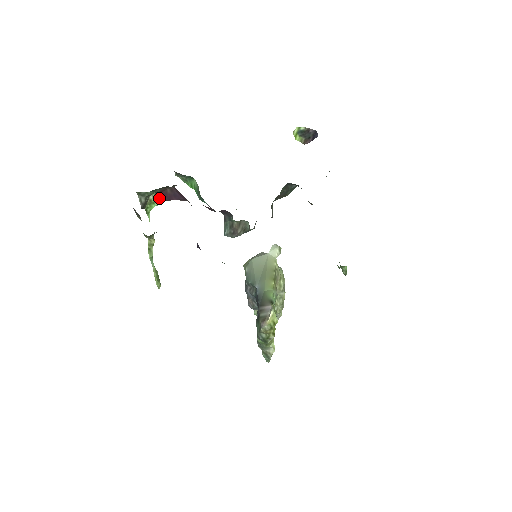
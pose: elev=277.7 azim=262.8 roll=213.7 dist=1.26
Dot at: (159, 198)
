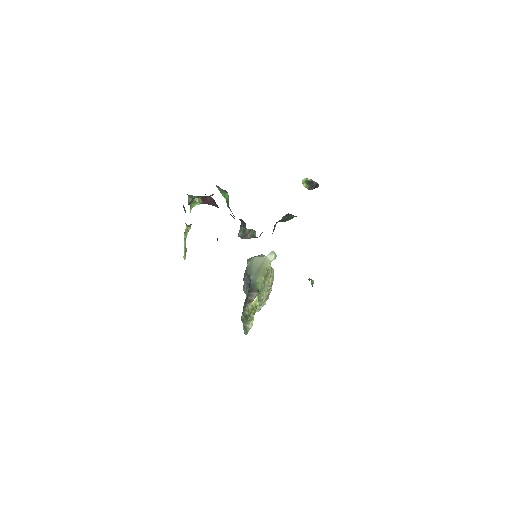
Dot at: (201, 201)
